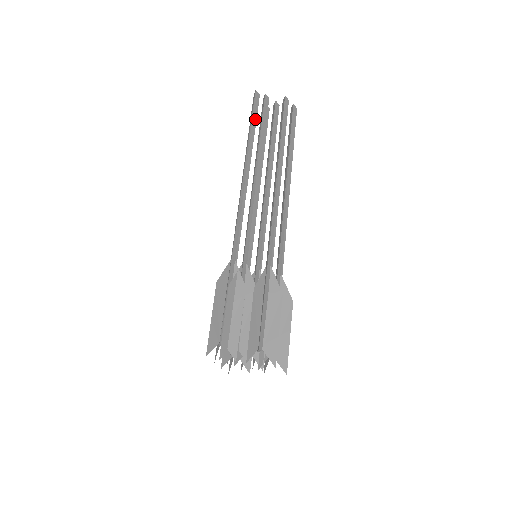
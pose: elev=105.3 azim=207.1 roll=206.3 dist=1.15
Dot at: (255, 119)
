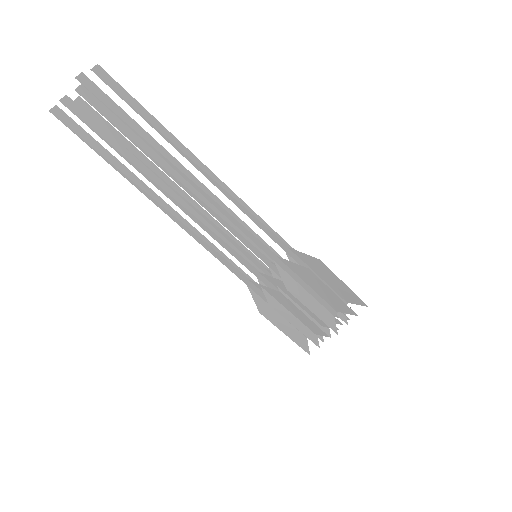
Dot at: (94, 142)
